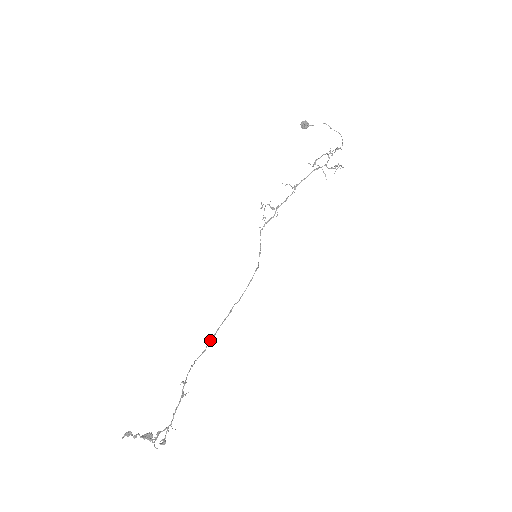
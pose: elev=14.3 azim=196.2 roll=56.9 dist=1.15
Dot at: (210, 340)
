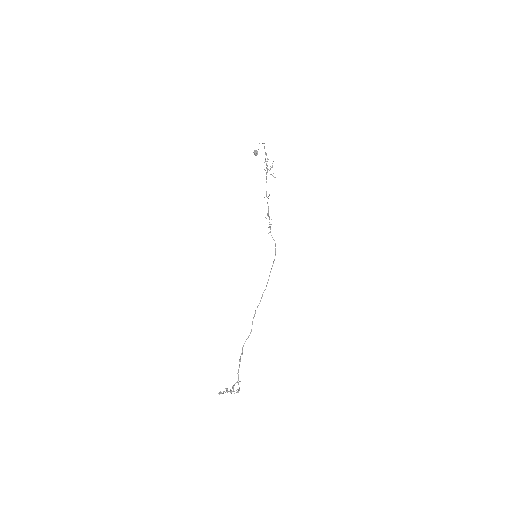
Dot at: (252, 322)
